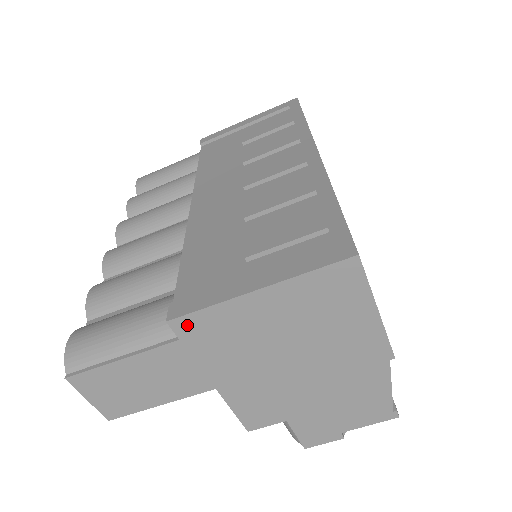
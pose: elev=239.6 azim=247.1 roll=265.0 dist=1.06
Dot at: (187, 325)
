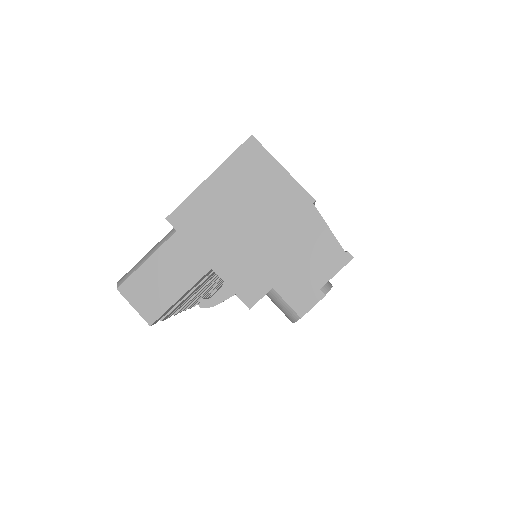
Dot at: (178, 217)
